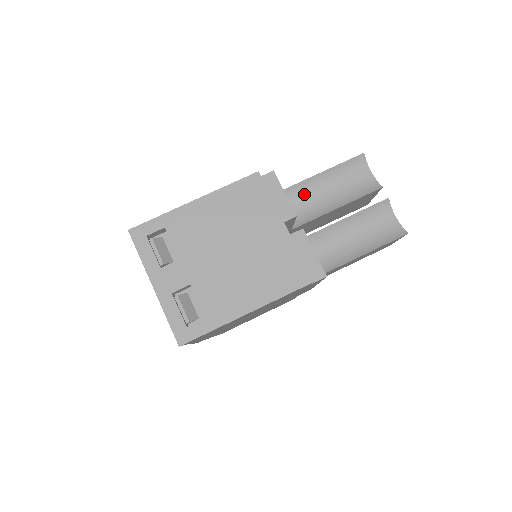
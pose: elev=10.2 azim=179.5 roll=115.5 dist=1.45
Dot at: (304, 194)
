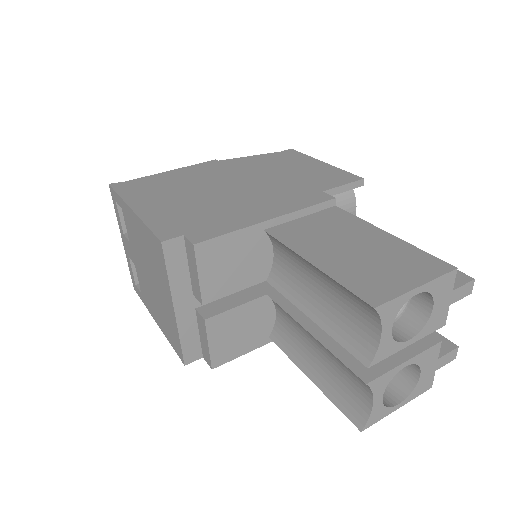
Dot at: (296, 260)
